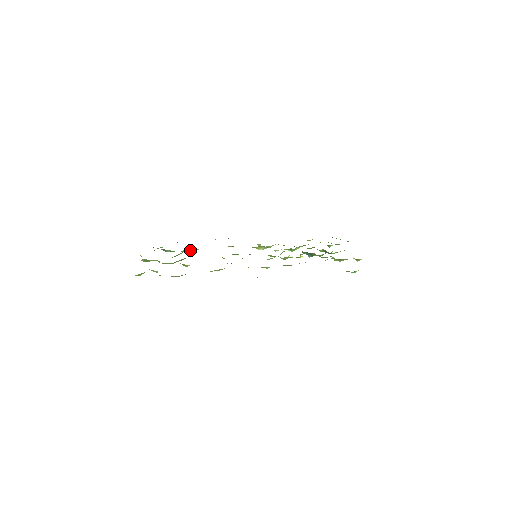
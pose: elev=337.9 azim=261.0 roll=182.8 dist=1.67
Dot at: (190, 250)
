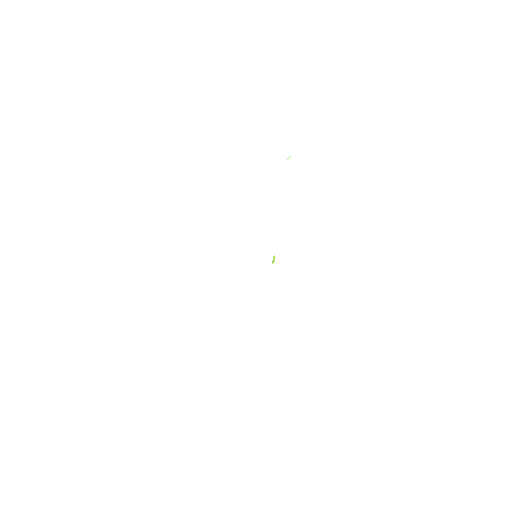
Dot at: occluded
